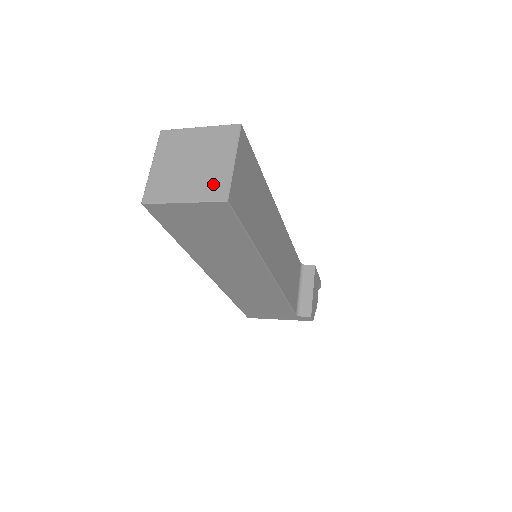
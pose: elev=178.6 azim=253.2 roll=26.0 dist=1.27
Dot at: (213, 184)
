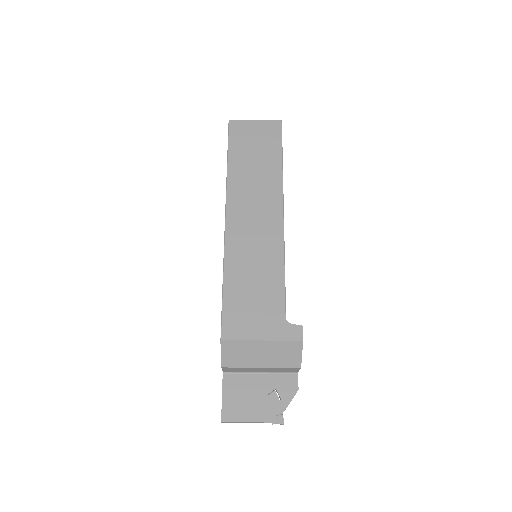
Dot at: occluded
